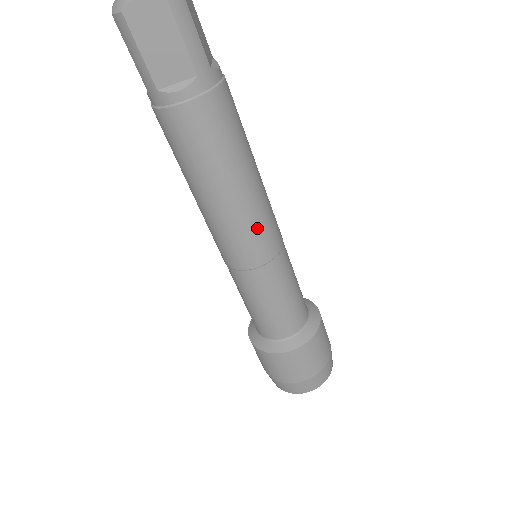
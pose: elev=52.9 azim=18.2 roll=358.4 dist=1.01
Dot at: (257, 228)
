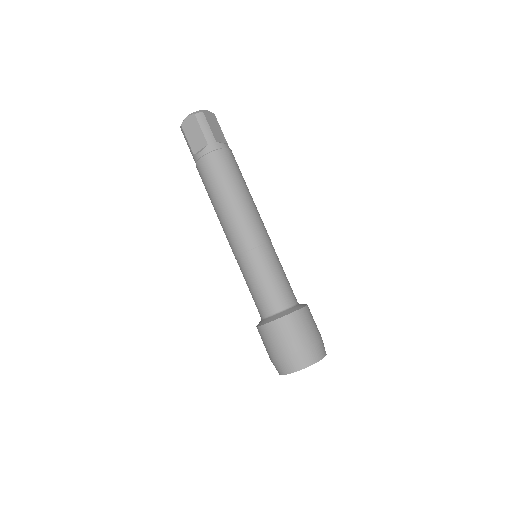
Dot at: occluded
